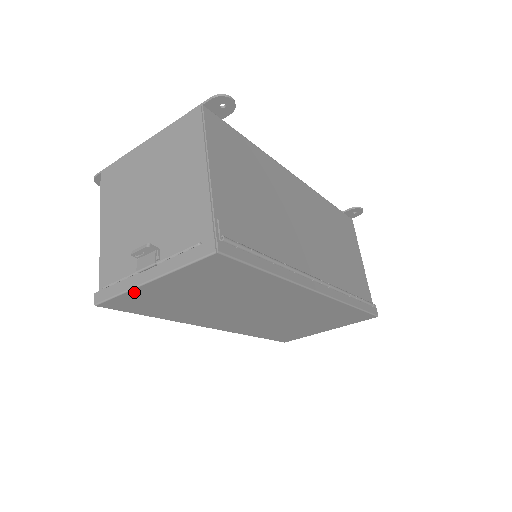
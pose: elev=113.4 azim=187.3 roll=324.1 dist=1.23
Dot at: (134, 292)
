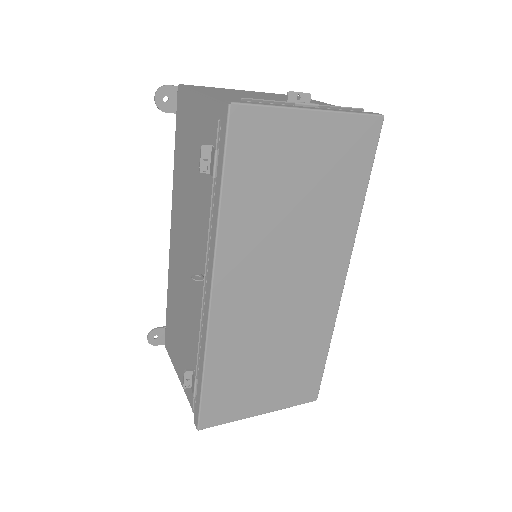
Dot at: (285, 115)
